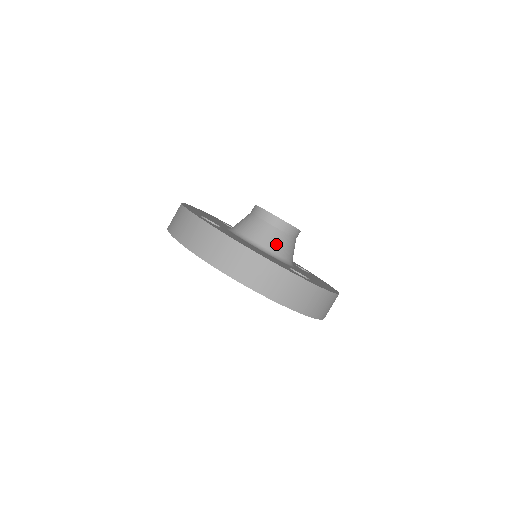
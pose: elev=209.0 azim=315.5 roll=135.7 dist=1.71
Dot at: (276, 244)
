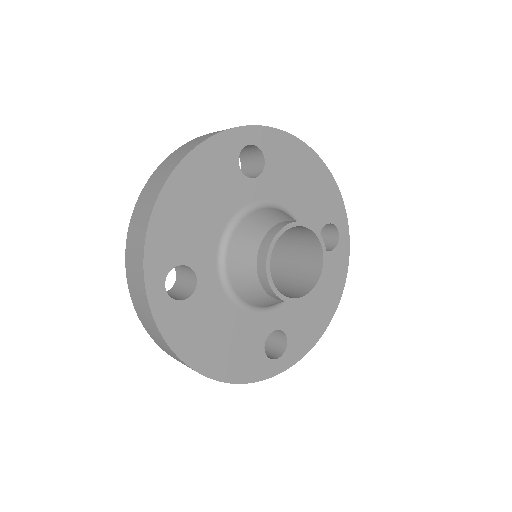
Dot at: (269, 304)
